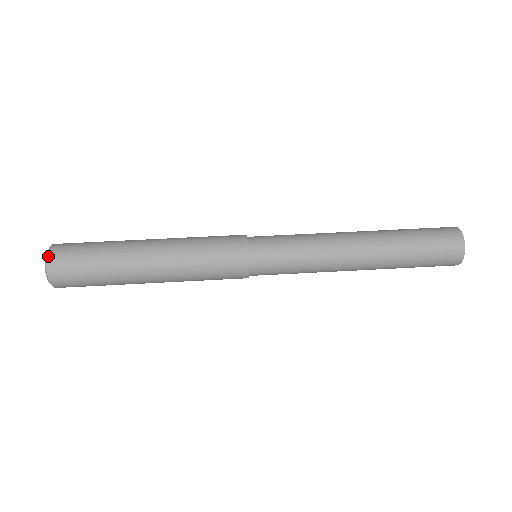
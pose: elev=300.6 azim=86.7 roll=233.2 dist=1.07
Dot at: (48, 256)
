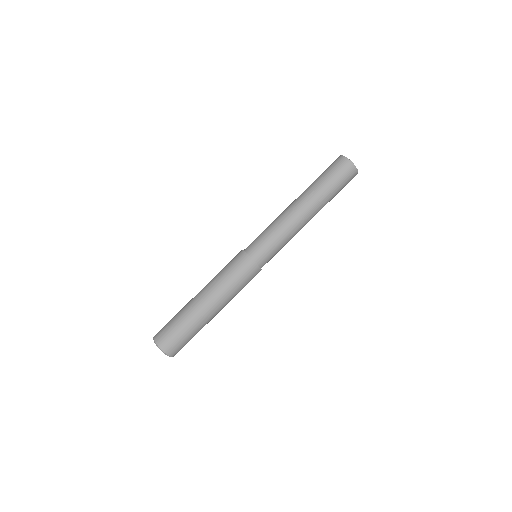
Dot at: (161, 348)
